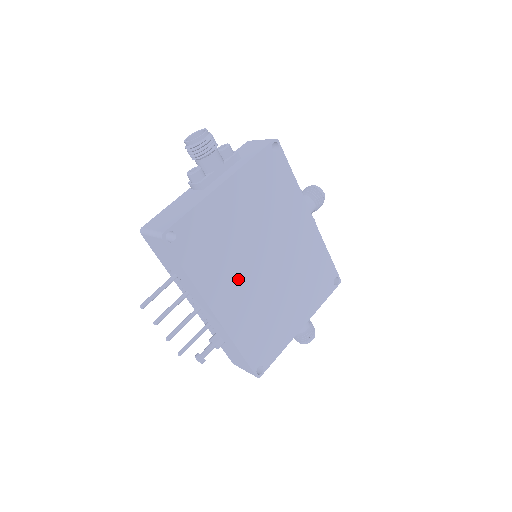
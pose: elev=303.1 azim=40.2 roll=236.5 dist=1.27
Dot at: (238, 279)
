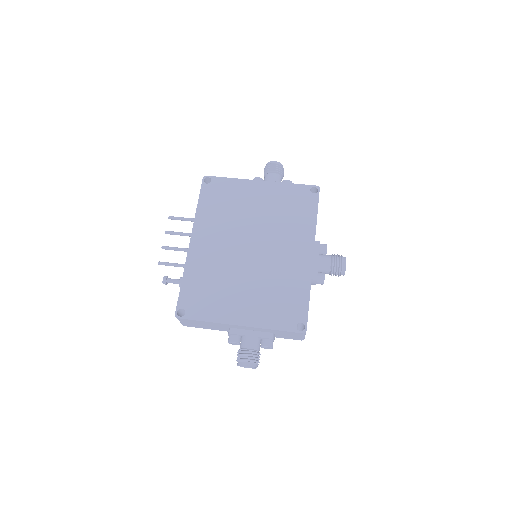
Dot at: (223, 237)
